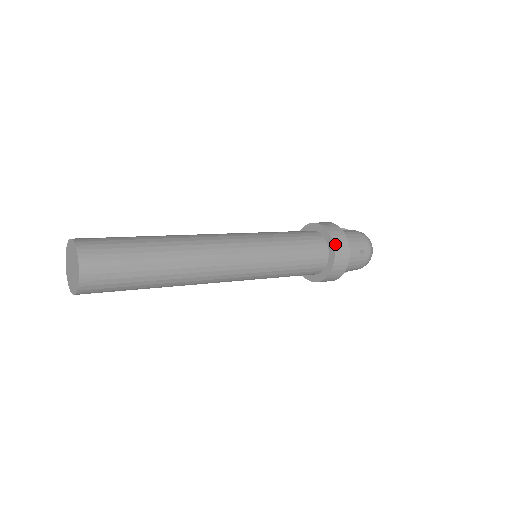
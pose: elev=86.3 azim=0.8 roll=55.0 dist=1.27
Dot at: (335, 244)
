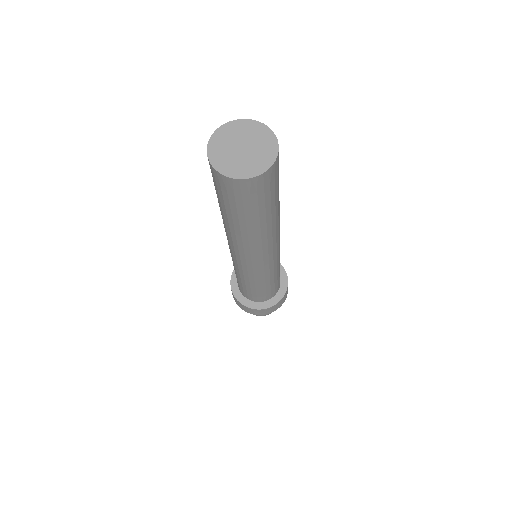
Dot at: occluded
